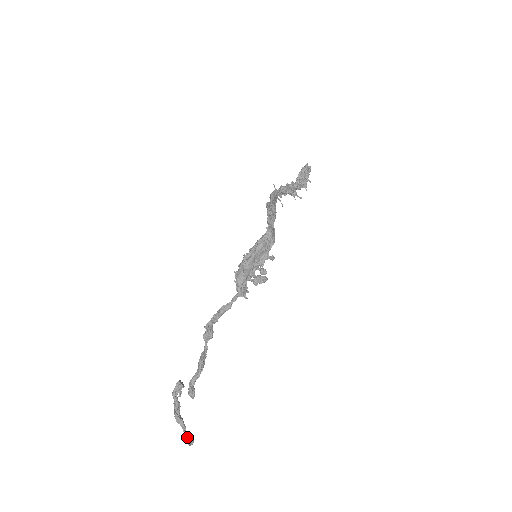
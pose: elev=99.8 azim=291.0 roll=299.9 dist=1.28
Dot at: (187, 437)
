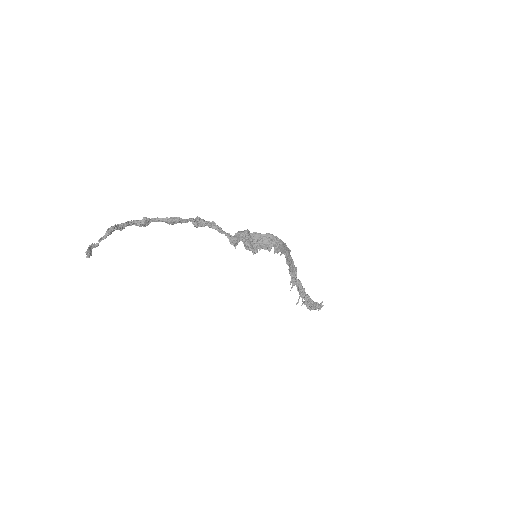
Dot at: (93, 247)
